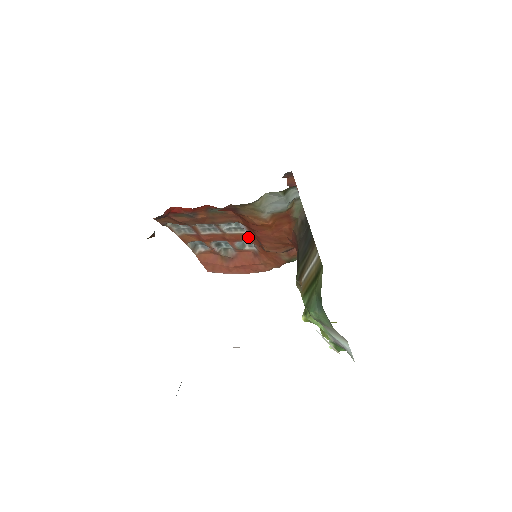
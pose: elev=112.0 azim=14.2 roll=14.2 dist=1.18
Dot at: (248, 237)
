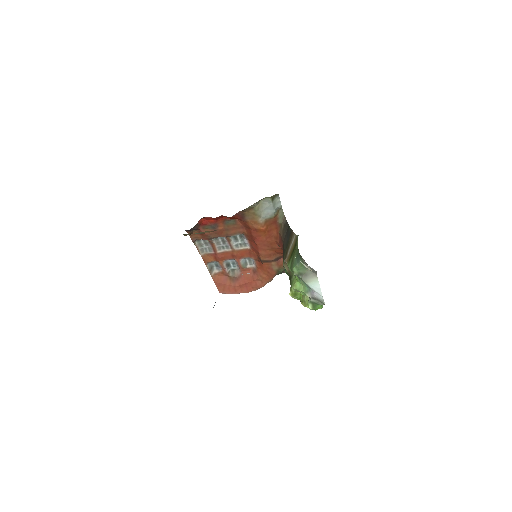
Dot at: (249, 252)
